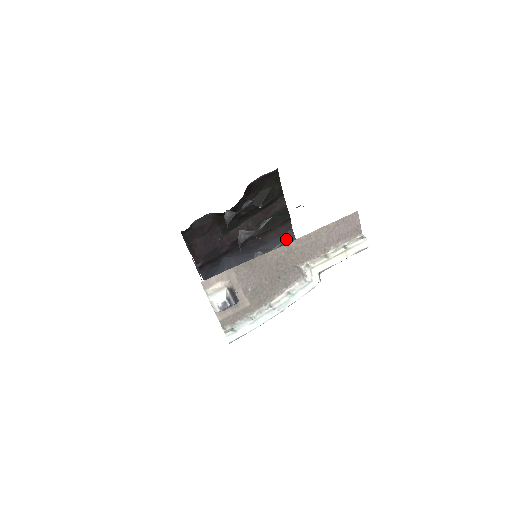
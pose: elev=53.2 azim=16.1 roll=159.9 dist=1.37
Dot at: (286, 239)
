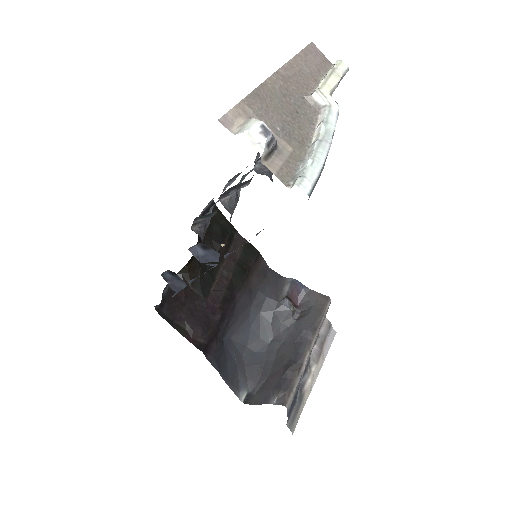
Dot at: (271, 280)
